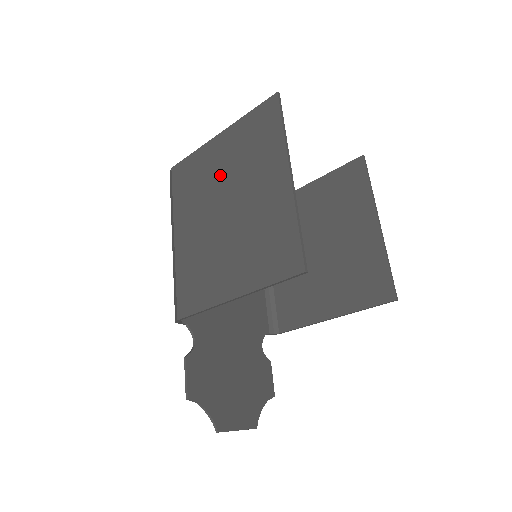
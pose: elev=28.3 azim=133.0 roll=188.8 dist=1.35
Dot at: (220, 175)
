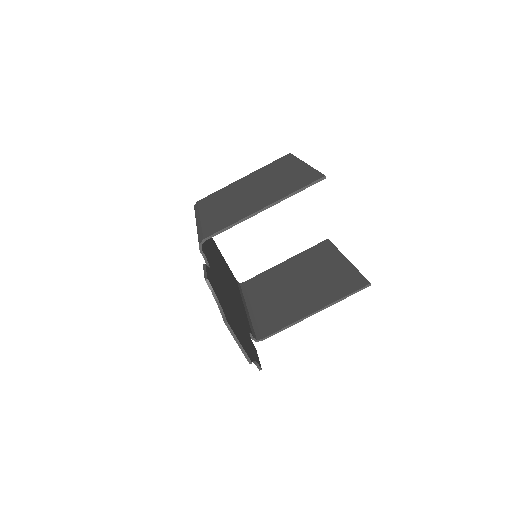
Dot at: (246, 185)
